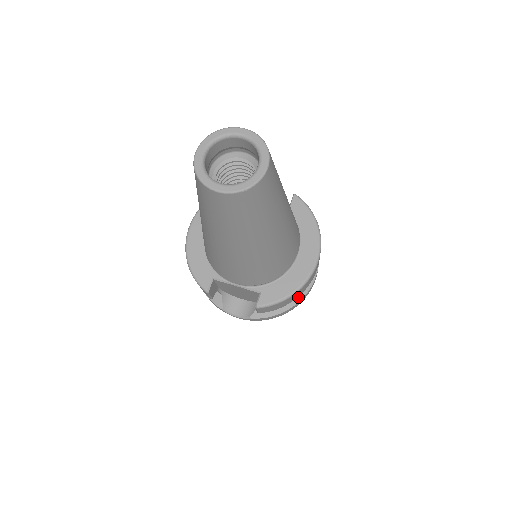
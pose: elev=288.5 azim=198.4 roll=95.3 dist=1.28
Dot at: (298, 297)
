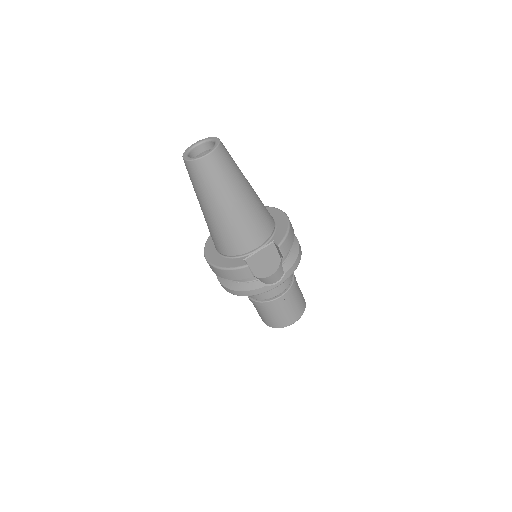
Dot at: (296, 246)
